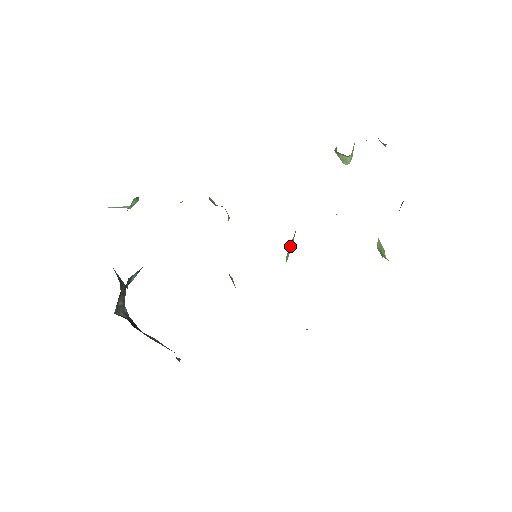
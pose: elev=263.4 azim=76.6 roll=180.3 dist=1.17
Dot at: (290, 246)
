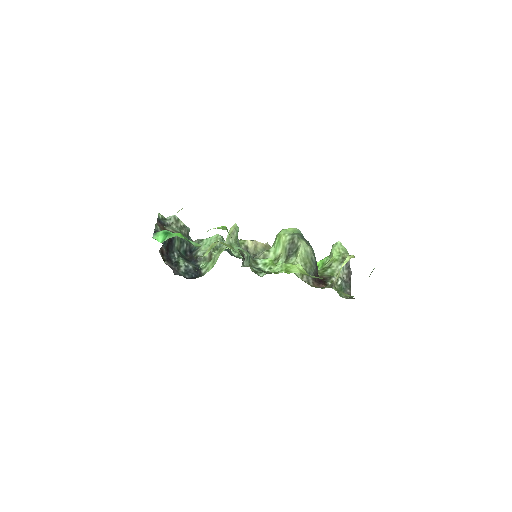
Dot at: (282, 246)
